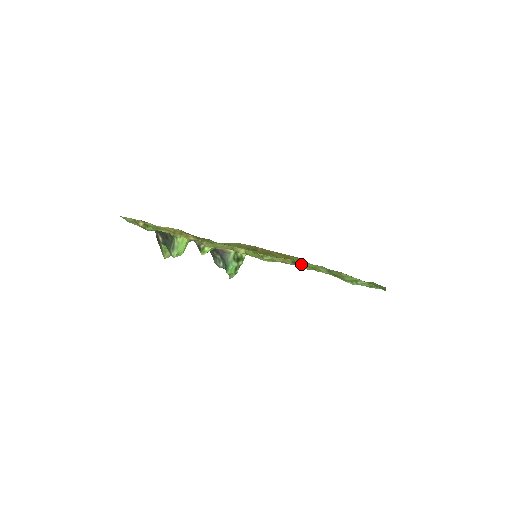
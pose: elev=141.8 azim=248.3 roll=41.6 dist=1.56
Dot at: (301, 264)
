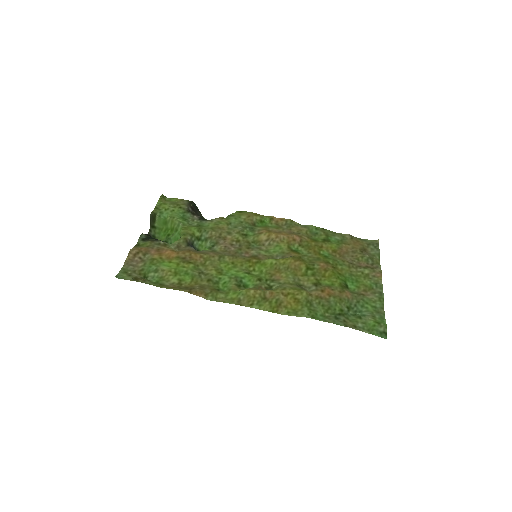
Dot at: (307, 290)
